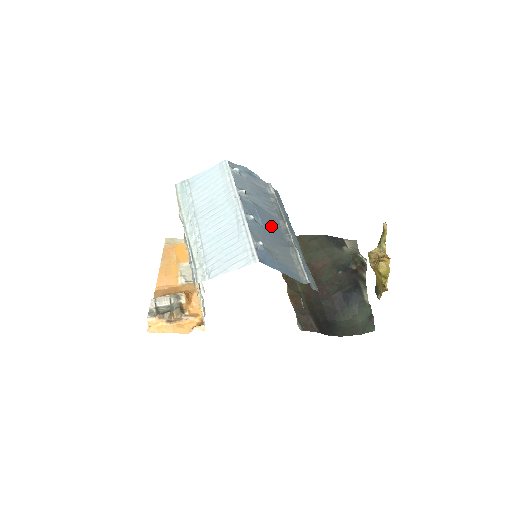
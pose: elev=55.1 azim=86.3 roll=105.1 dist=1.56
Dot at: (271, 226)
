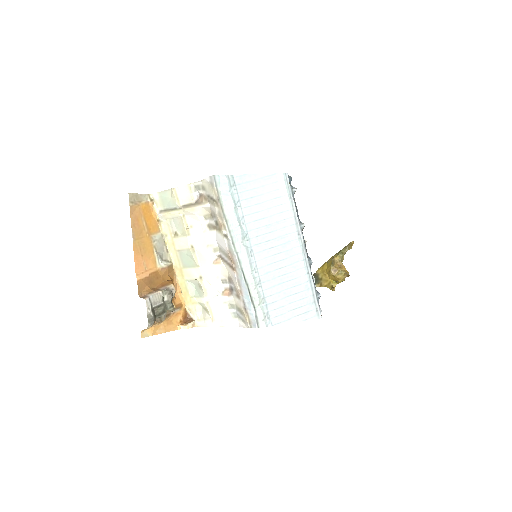
Dot at: occluded
